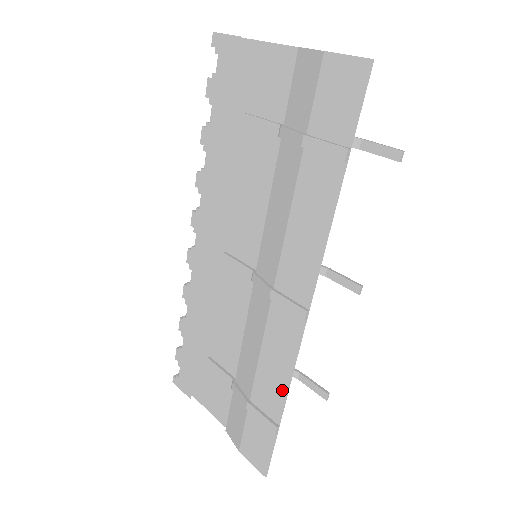
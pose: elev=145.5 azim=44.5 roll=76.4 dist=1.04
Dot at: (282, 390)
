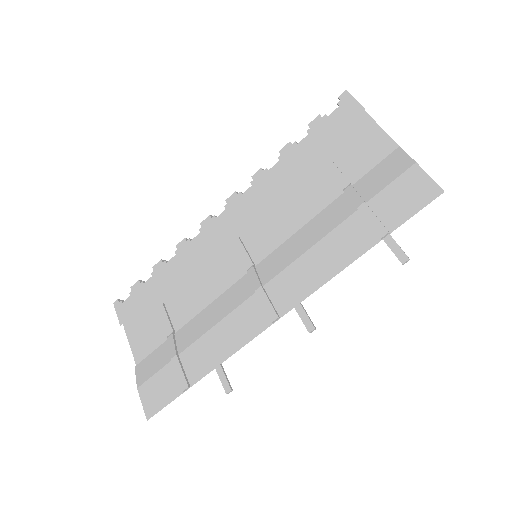
Dot at: (214, 362)
